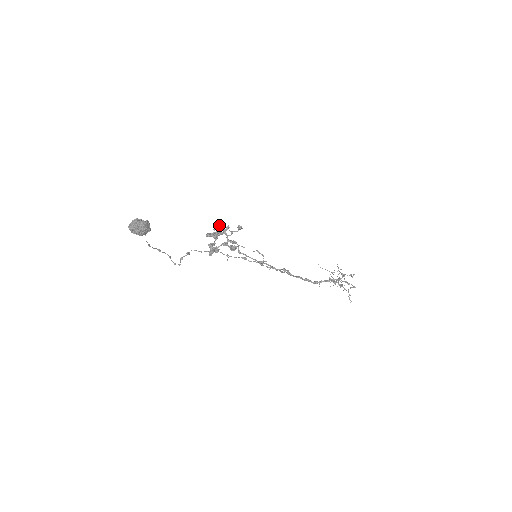
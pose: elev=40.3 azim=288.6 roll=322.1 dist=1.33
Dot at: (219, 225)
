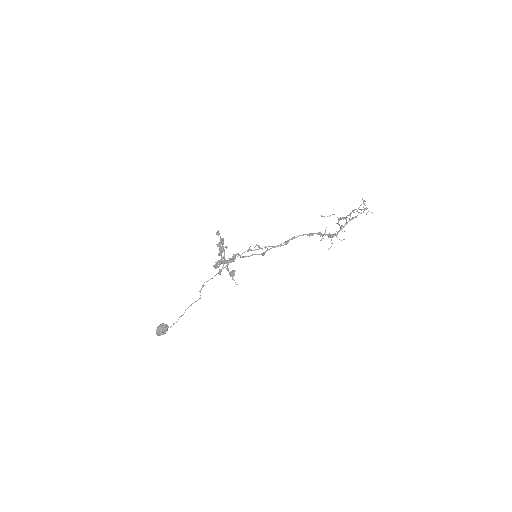
Dot at: occluded
